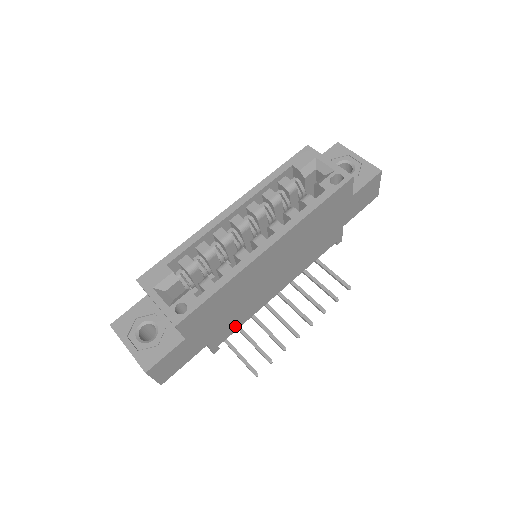
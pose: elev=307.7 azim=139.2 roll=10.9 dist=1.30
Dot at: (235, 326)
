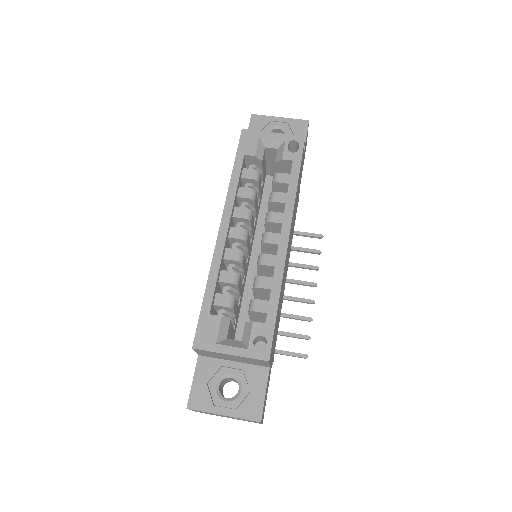
Dot at: occluded
